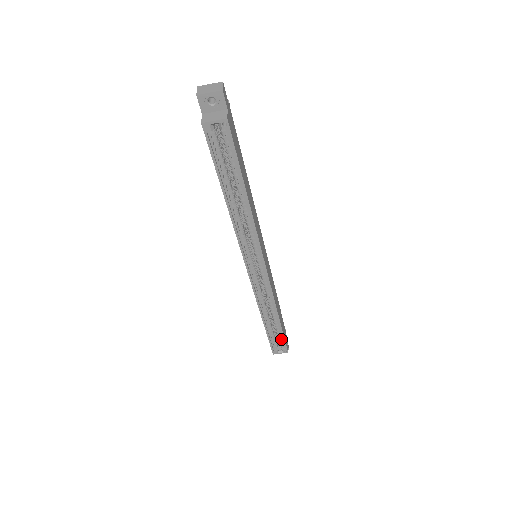
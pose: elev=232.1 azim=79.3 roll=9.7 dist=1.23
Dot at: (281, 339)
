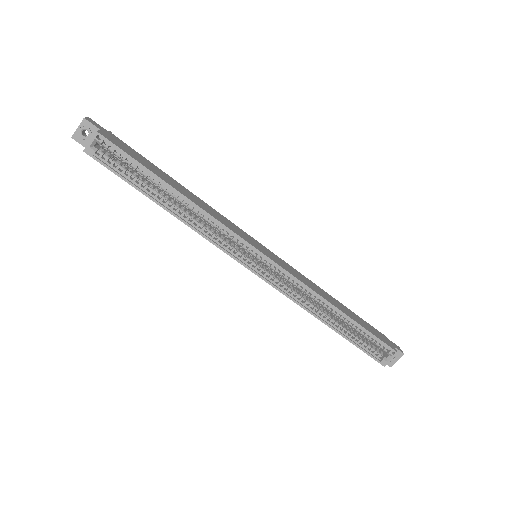
Dot at: (373, 339)
